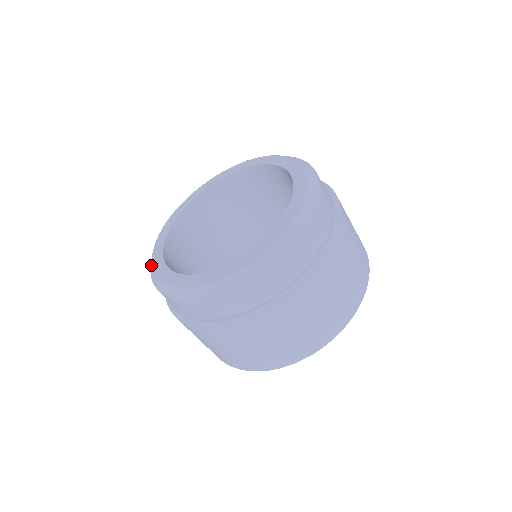
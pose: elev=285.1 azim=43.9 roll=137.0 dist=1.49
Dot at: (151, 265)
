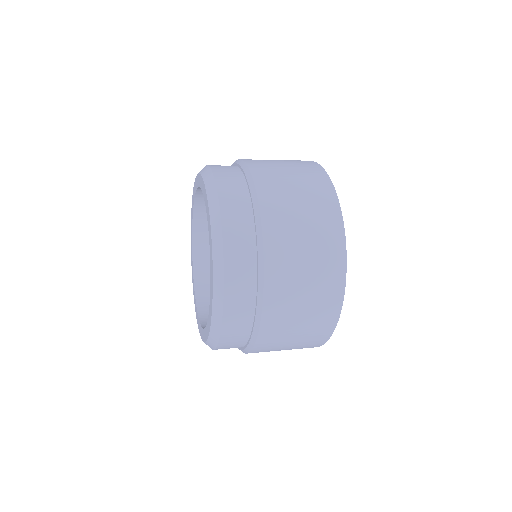
Dot at: (210, 341)
